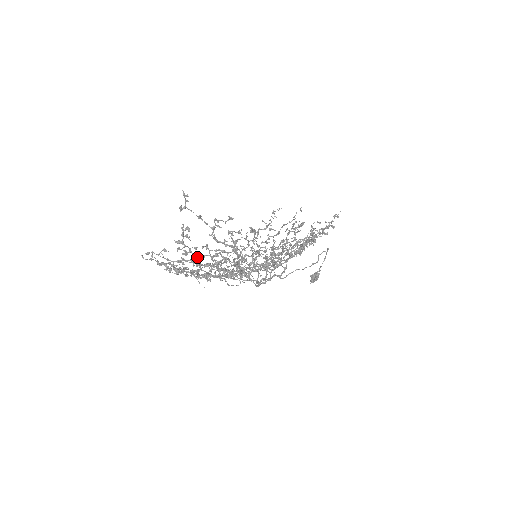
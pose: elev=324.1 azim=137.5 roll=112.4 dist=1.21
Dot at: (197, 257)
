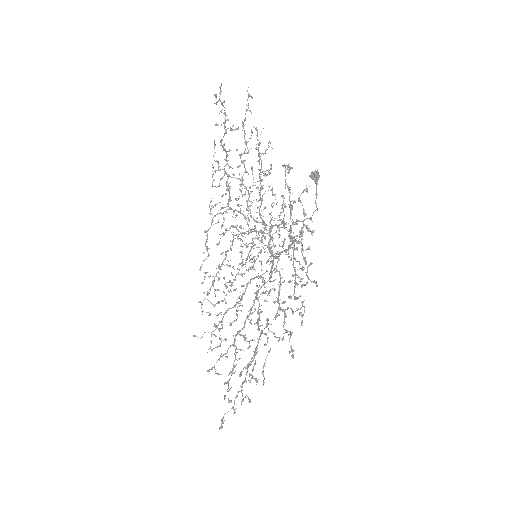
Dot at: (236, 359)
